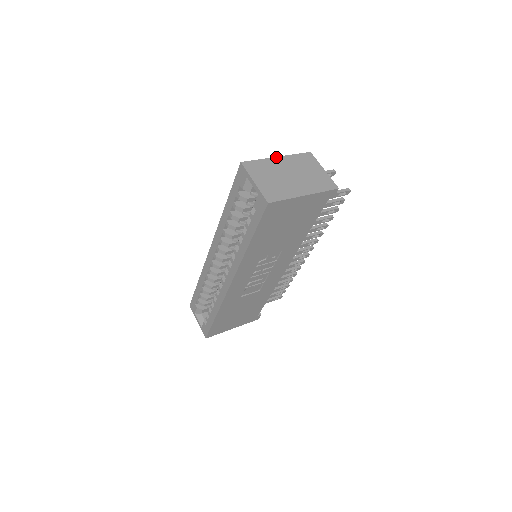
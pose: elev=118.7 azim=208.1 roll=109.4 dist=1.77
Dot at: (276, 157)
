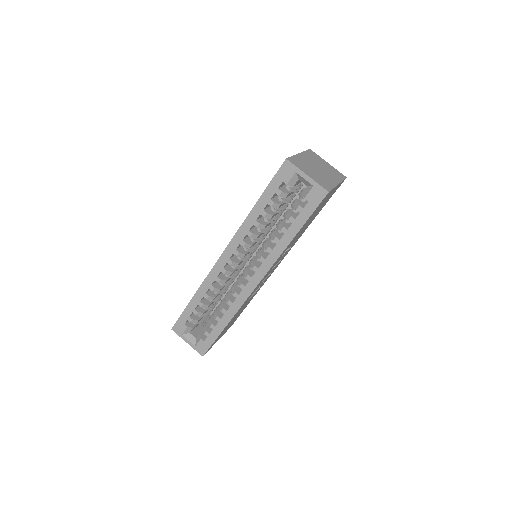
Dot at: (299, 154)
